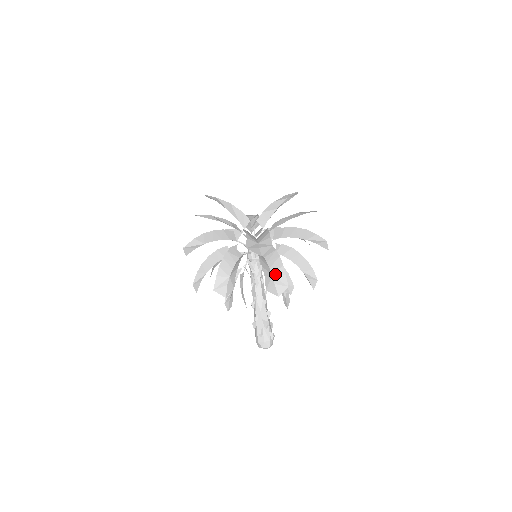
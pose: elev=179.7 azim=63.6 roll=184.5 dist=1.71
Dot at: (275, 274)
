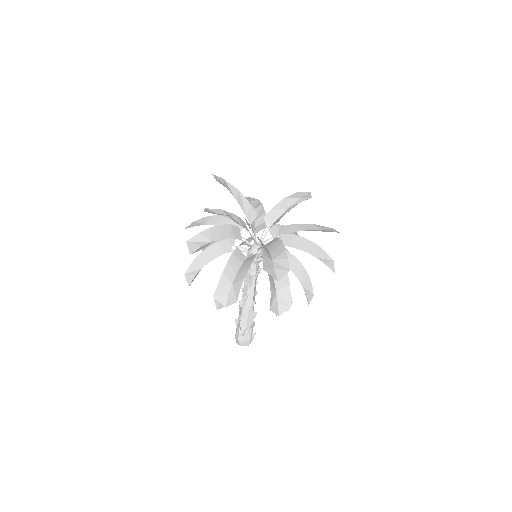
Dot at: (280, 291)
